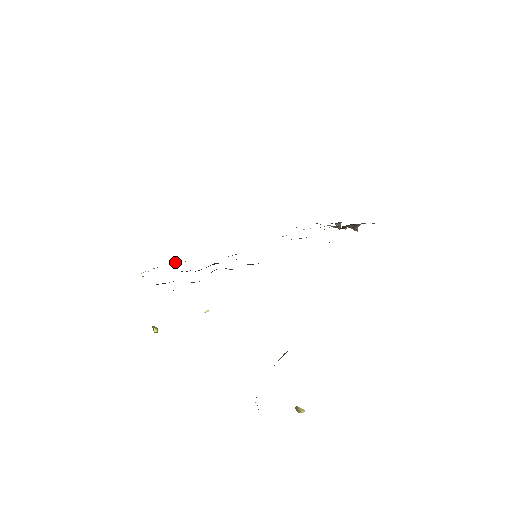
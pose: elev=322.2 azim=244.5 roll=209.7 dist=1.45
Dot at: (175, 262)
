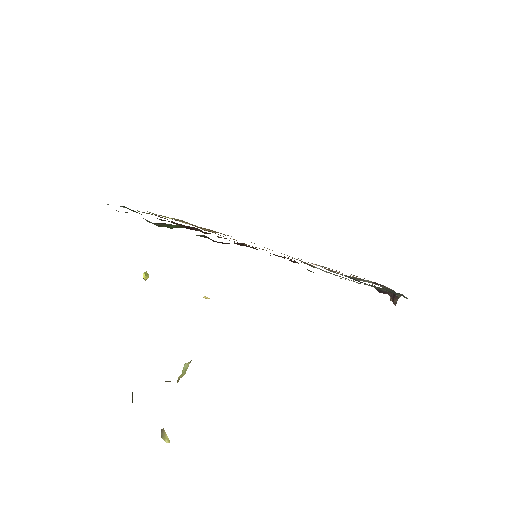
Dot at: (205, 230)
